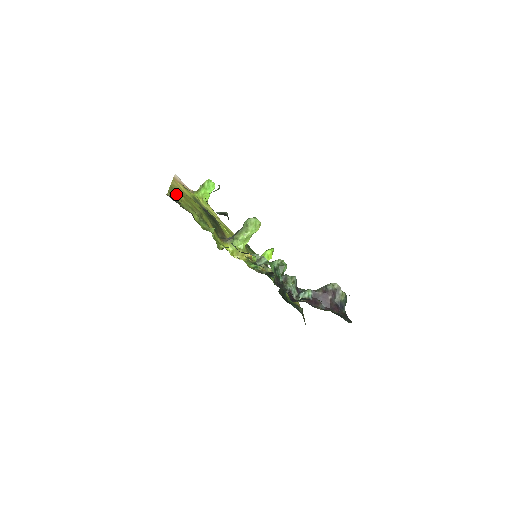
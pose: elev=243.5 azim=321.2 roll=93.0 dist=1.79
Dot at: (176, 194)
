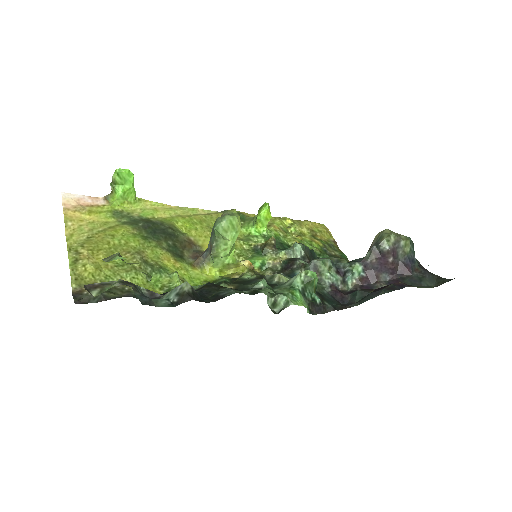
Dot at: (86, 266)
